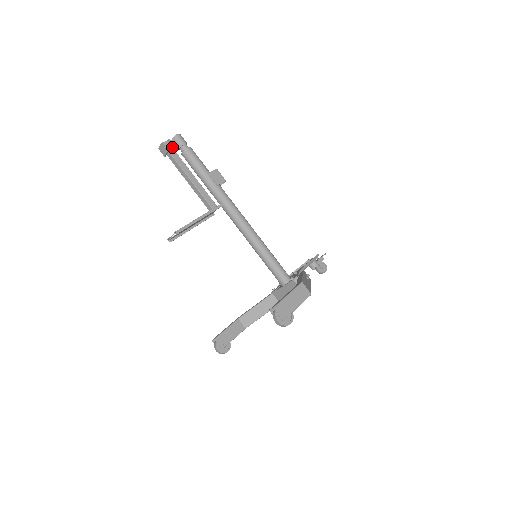
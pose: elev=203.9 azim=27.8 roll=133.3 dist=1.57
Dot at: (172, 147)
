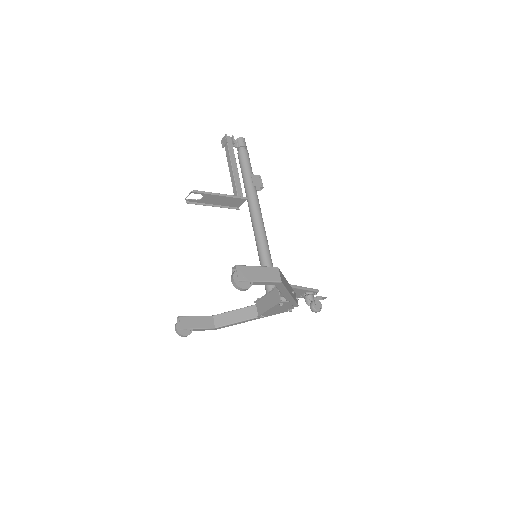
Dot at: (232, 143)
